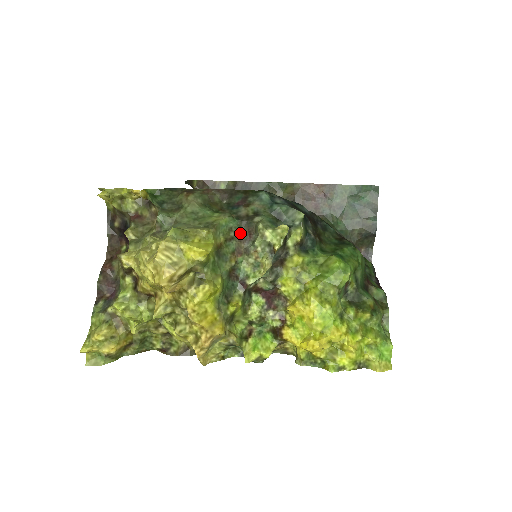
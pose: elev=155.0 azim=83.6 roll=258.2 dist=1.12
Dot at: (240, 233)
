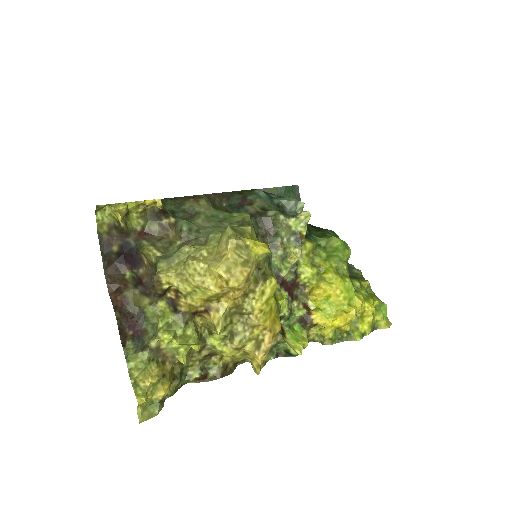
Dot at: (259, 230)
